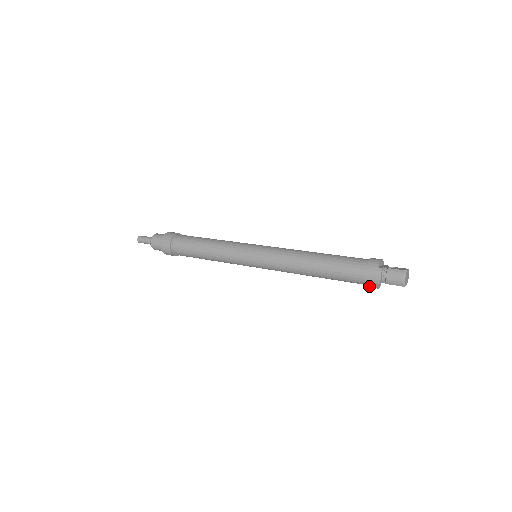
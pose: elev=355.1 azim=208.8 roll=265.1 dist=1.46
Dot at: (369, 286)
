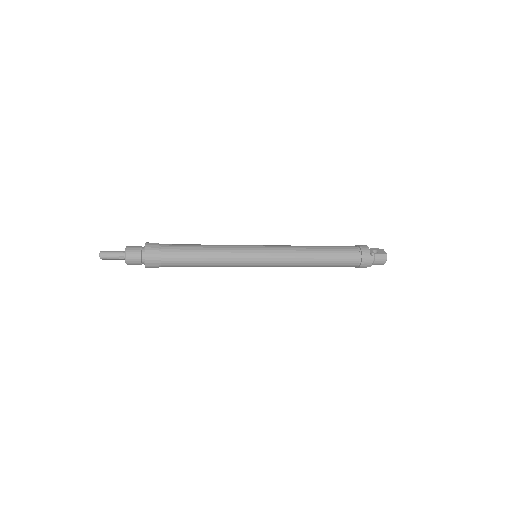
Dot at: occluded
